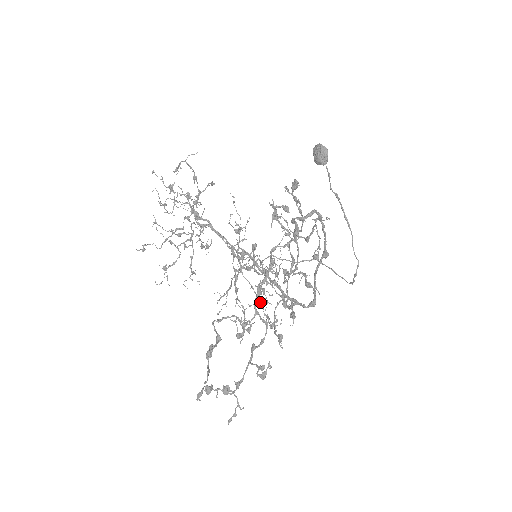
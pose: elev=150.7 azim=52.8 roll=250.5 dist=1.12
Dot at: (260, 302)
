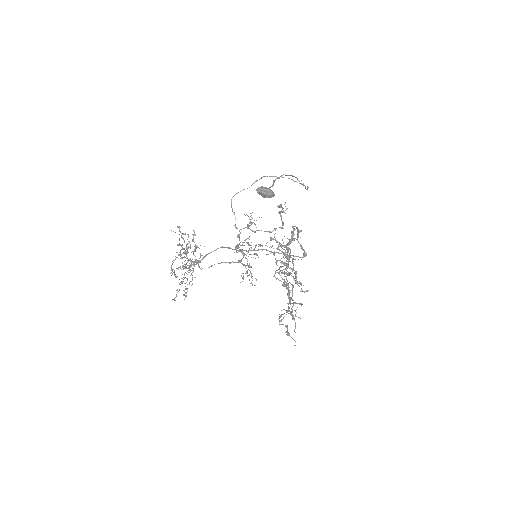
Dot at: occluded
